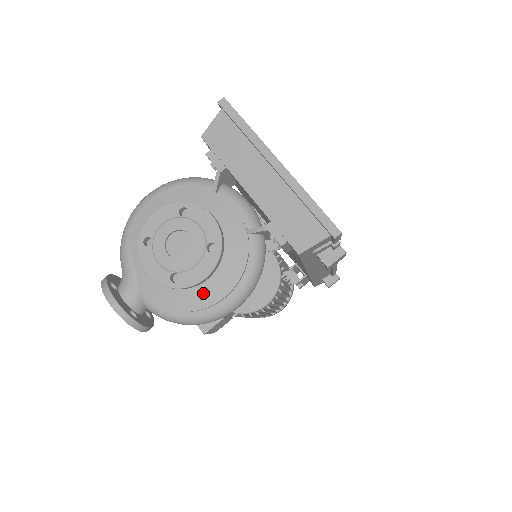
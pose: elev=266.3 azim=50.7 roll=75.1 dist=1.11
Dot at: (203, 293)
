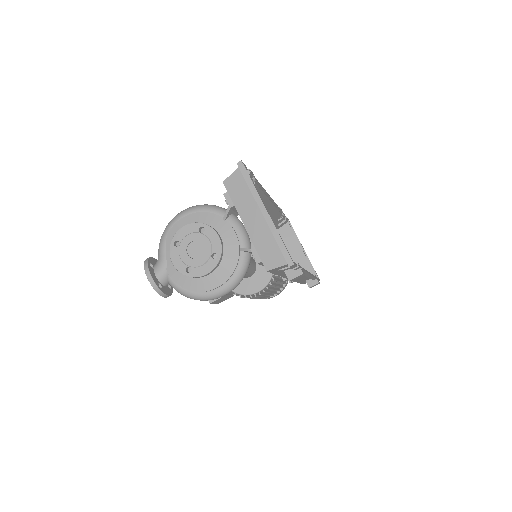
Dot at: (205, 282)
